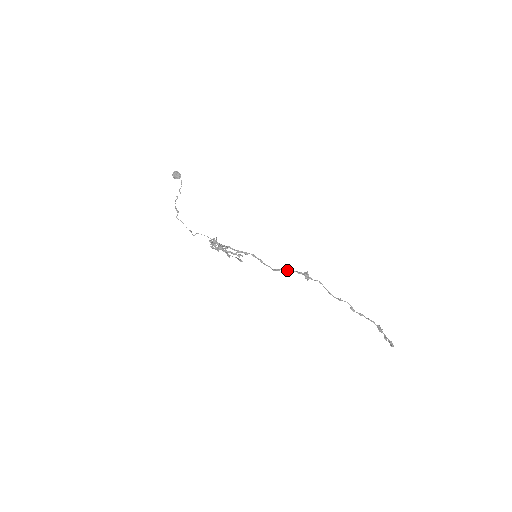
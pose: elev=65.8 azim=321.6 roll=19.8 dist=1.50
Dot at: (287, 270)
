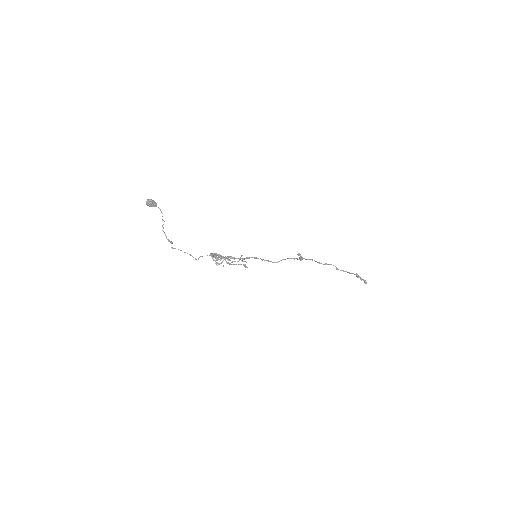
Dot at: (285, 259)
